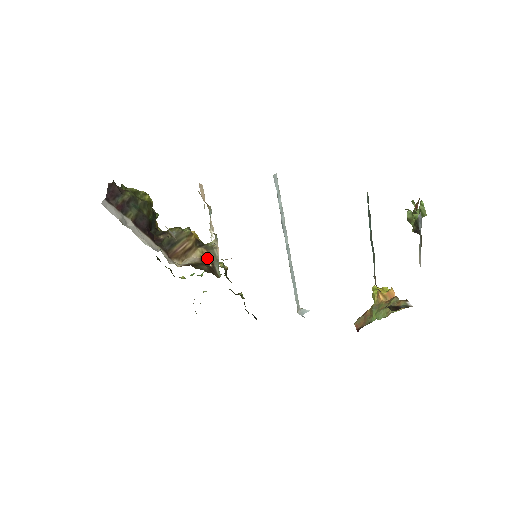
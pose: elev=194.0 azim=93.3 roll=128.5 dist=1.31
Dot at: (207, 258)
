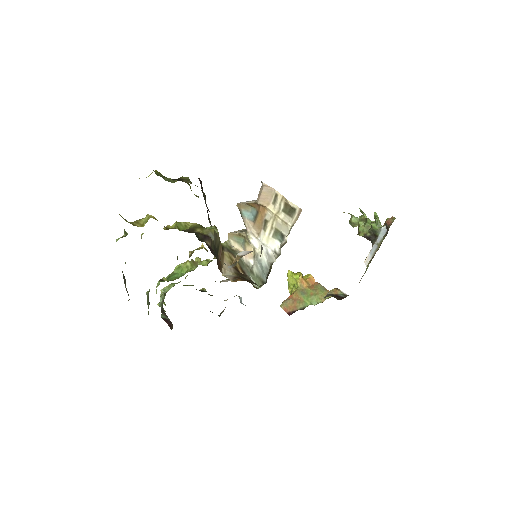
Dot at: (237, 265)
